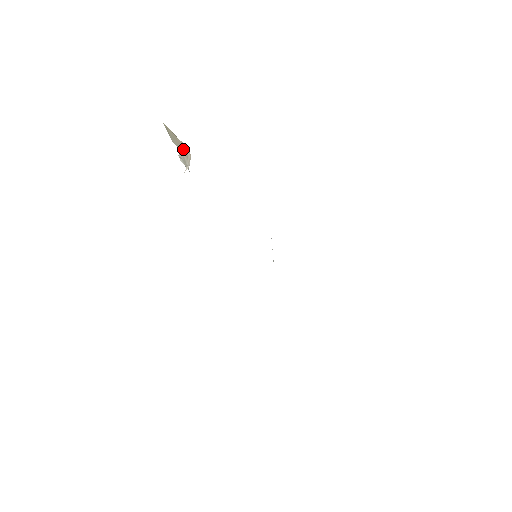
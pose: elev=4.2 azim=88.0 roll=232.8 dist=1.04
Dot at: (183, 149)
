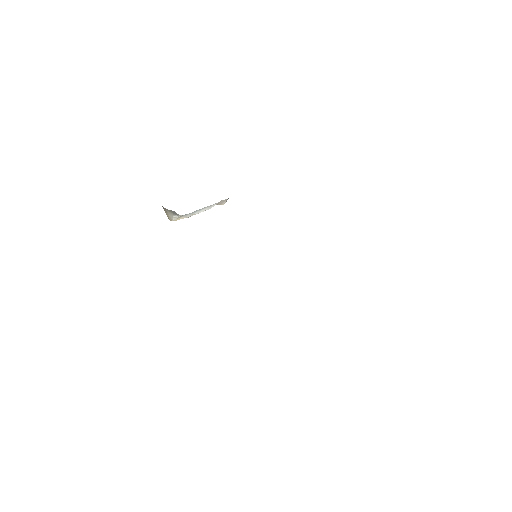
Dot at: occluded
